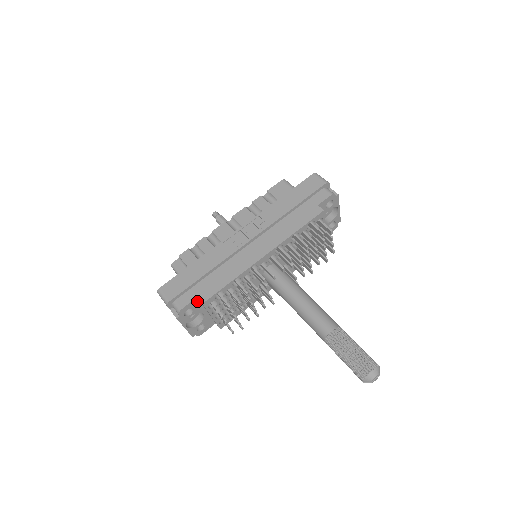
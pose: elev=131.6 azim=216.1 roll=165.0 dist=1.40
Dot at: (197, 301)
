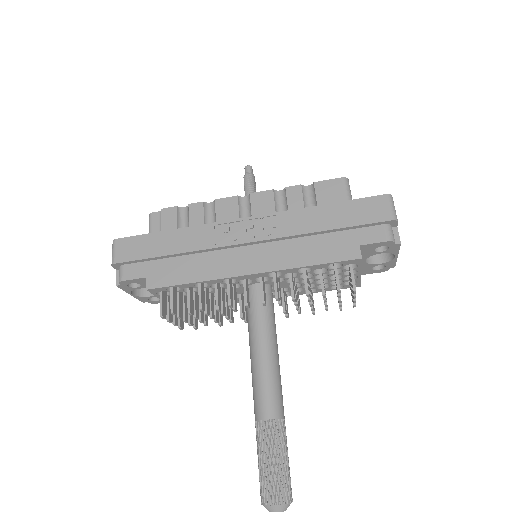
Dot at: occluded
